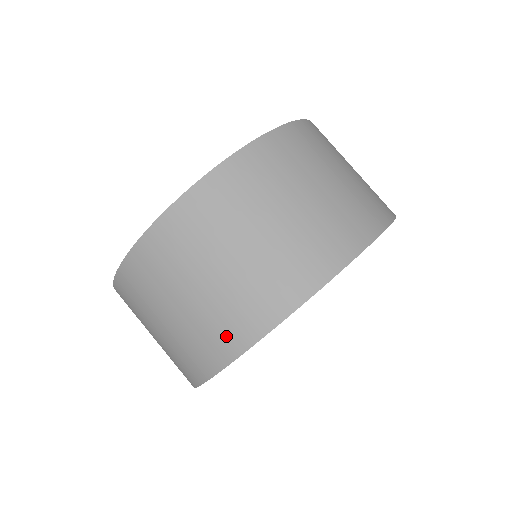
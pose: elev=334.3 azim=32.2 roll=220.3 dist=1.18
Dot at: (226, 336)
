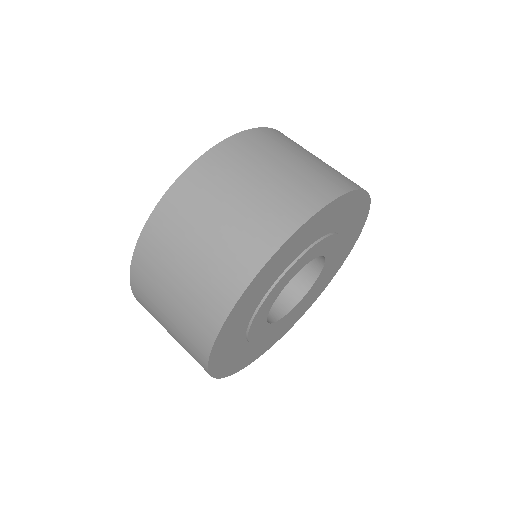
Dot at: (196, 357)
